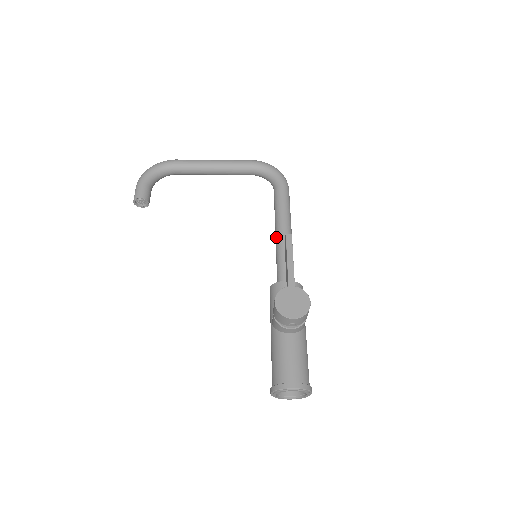
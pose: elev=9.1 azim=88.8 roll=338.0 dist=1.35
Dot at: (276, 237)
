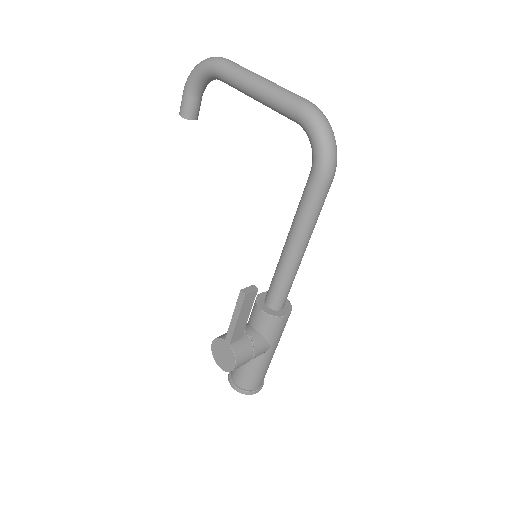
Dot at: (284, 245)
